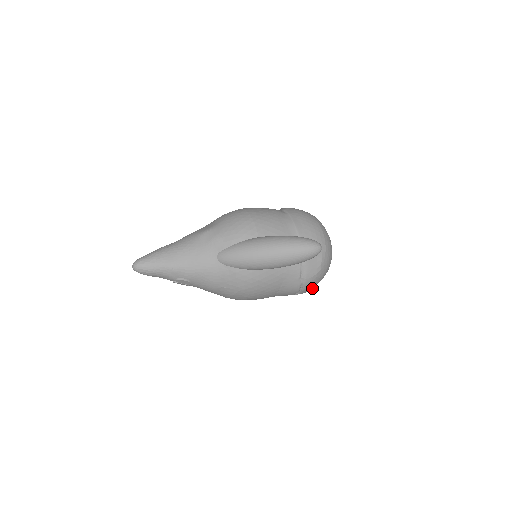
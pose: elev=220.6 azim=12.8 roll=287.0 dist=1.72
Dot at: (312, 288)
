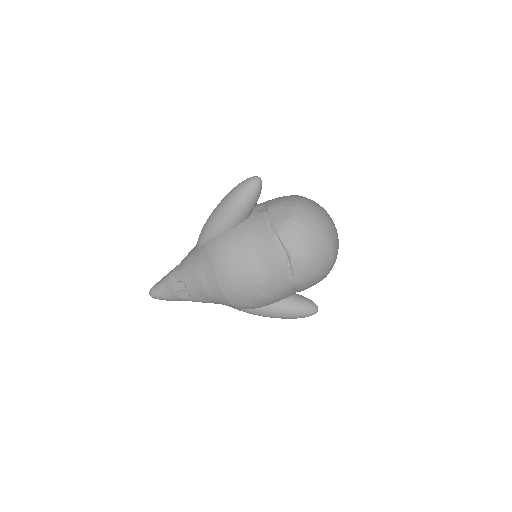
Dot at: (305, 248)
